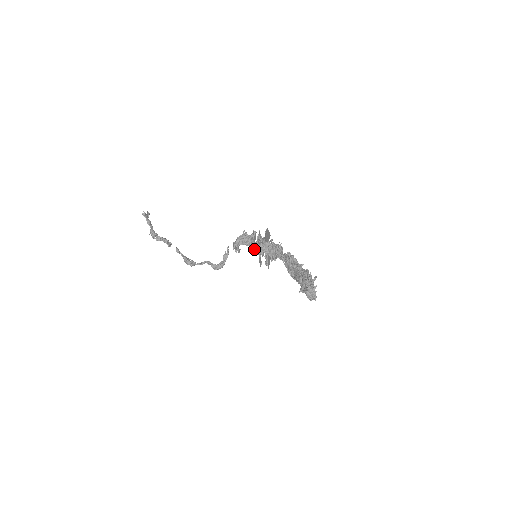
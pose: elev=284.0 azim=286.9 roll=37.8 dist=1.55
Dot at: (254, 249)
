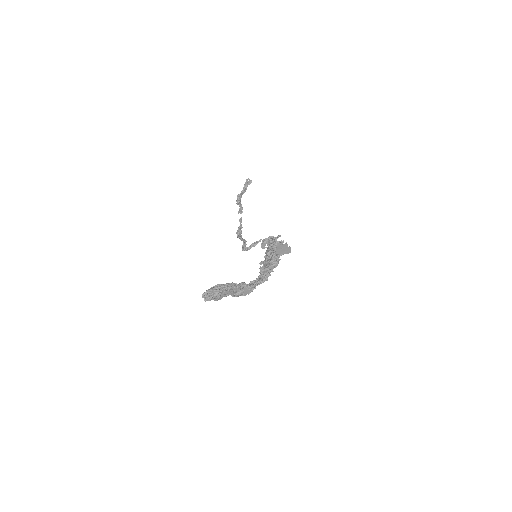
Dot at: (266, 252)
